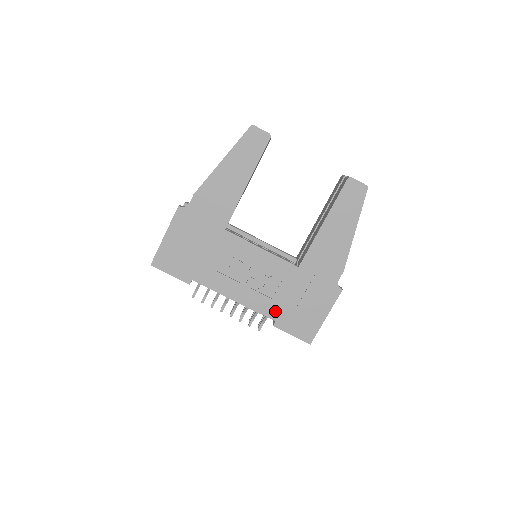
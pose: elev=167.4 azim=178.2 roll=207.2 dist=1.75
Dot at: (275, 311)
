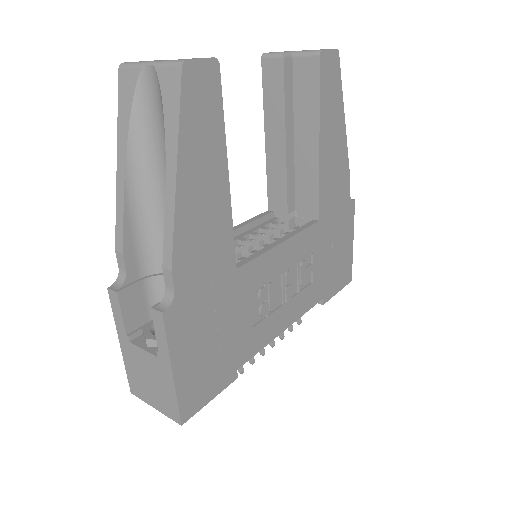
Dot at: (319, 290)
